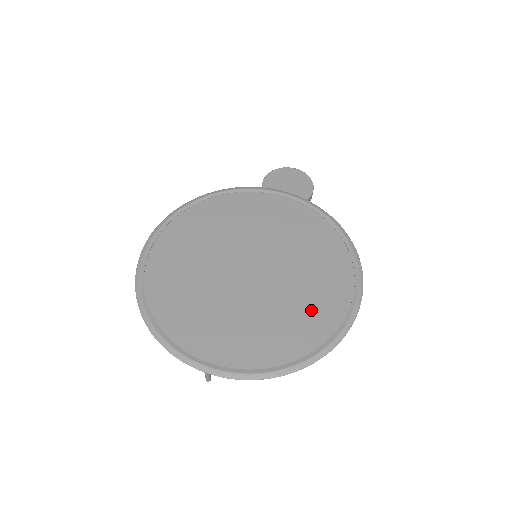
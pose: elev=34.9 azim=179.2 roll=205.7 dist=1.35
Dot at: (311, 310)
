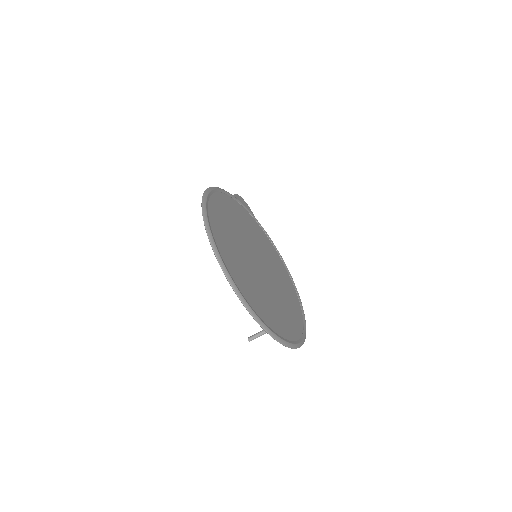
Dot at: (291, 309)
